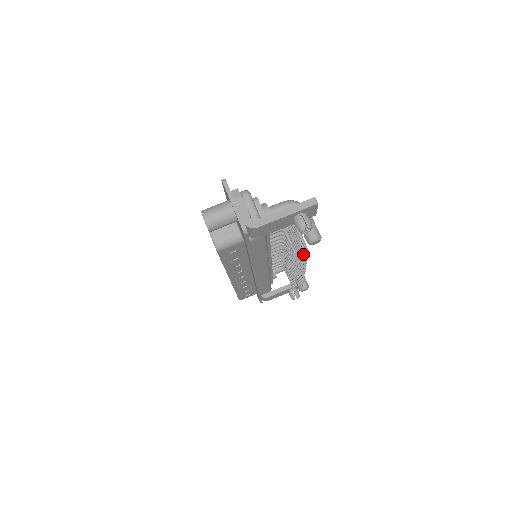
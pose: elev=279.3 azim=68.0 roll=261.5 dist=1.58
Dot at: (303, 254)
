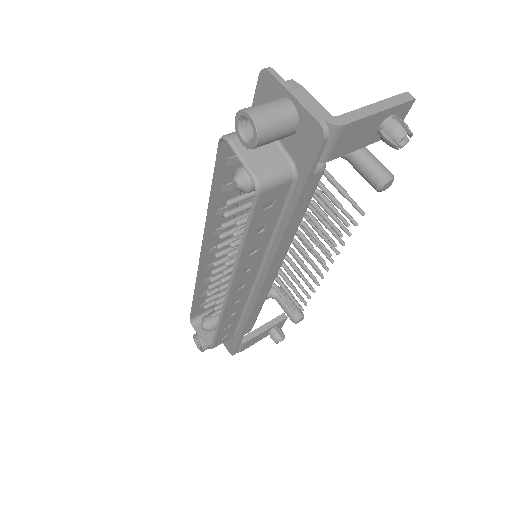
Dot at: (343, 228)
